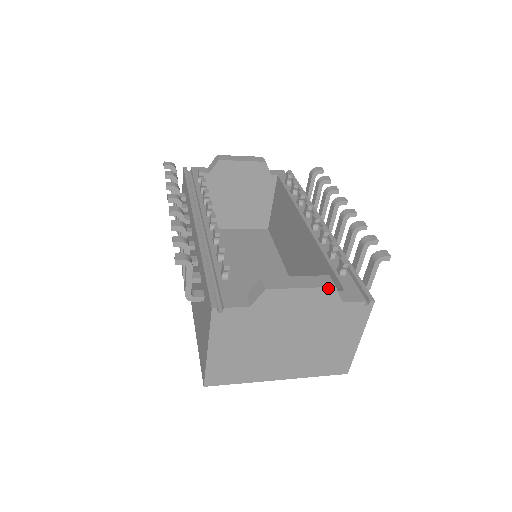
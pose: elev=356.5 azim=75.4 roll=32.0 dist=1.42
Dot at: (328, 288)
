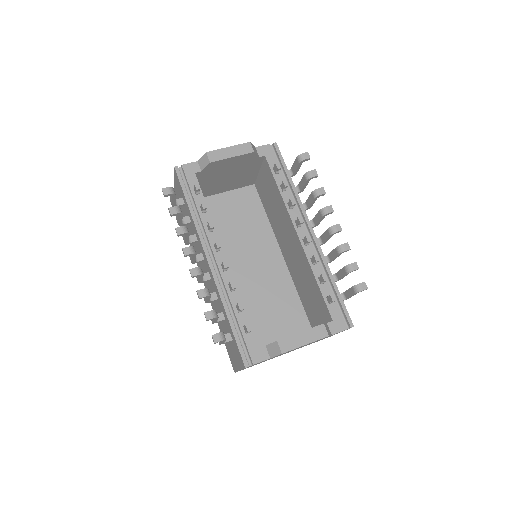
Dot at: occluded
